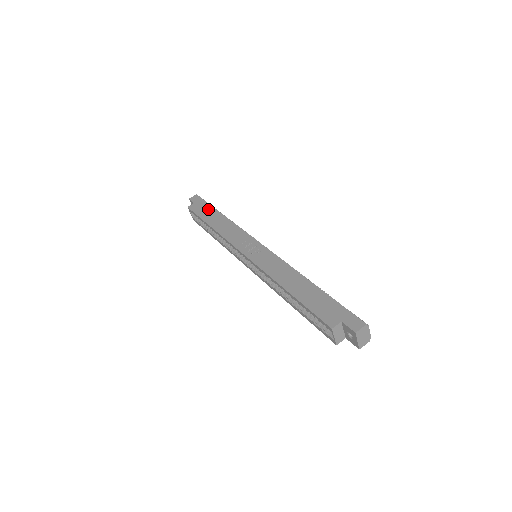
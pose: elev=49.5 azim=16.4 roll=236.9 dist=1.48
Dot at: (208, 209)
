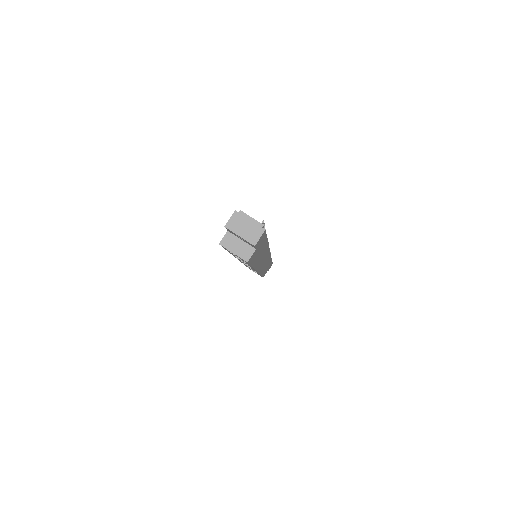
Dot at: occluded
